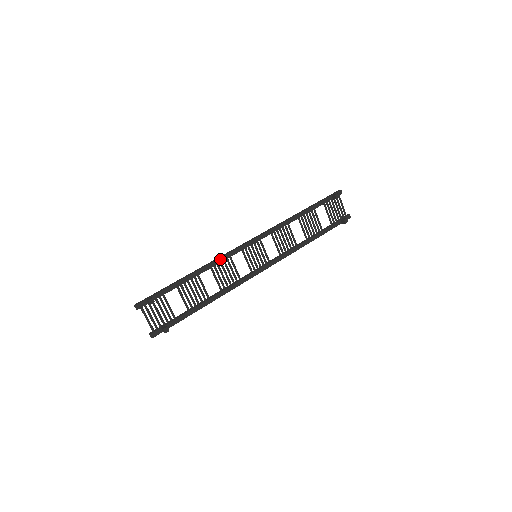
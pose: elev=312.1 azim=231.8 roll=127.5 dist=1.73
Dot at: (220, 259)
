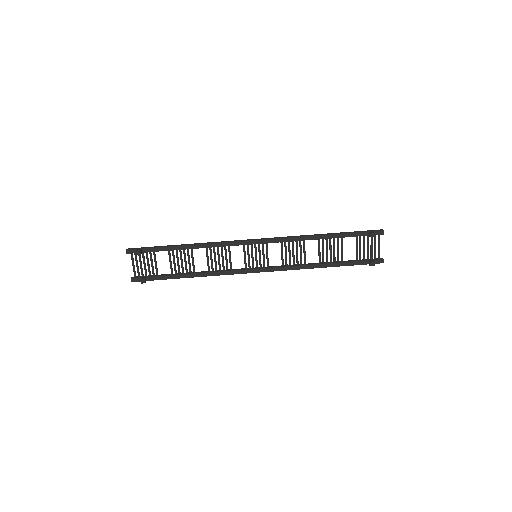
Dot at: (217, 244)
